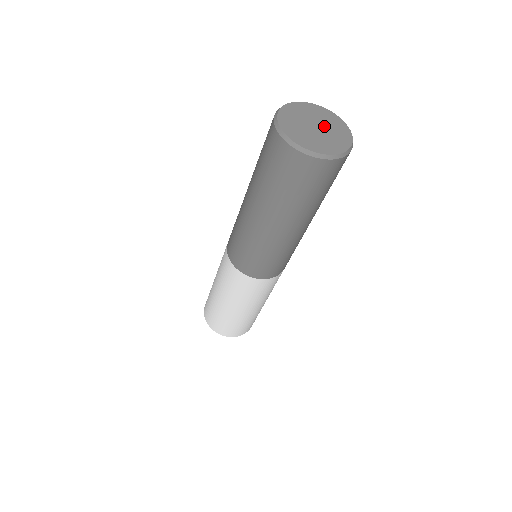
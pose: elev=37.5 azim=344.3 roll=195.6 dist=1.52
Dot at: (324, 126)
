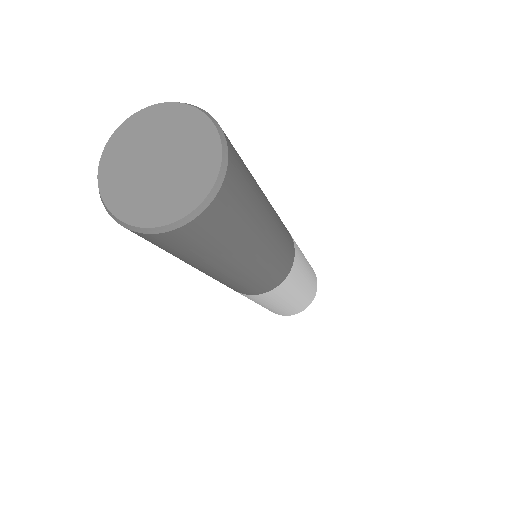
Dot at: (174, 160)
